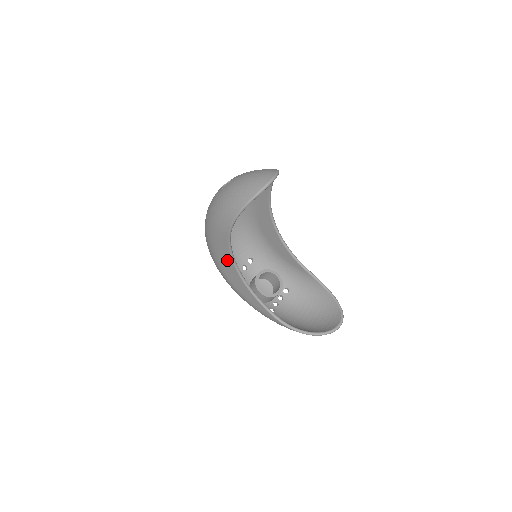
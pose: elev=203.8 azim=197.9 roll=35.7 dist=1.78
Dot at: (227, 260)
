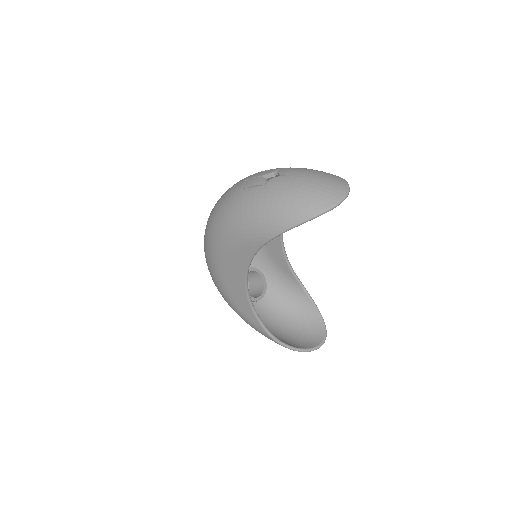
Dot at: (239, 264)
